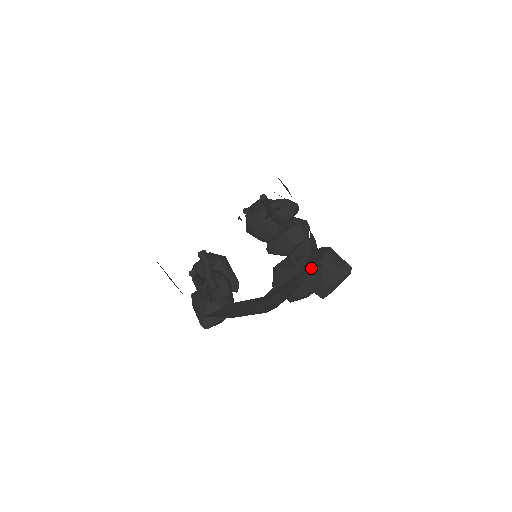
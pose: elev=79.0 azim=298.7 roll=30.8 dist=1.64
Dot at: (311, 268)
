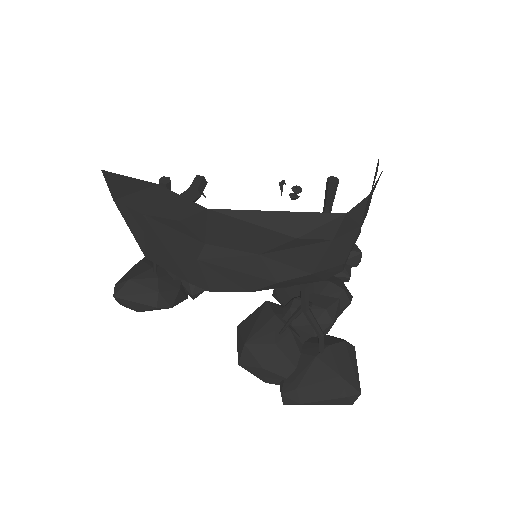
Dot at: (315, 270)
